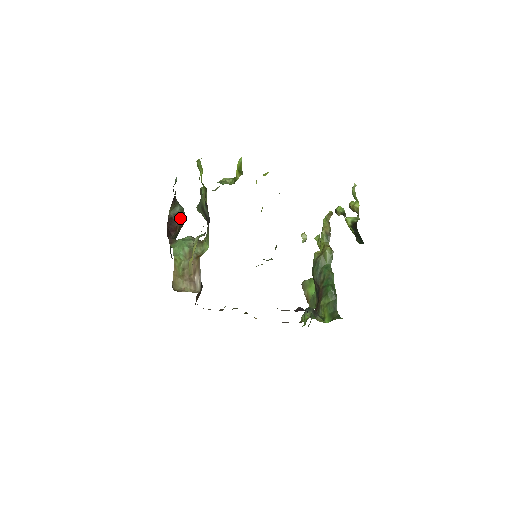
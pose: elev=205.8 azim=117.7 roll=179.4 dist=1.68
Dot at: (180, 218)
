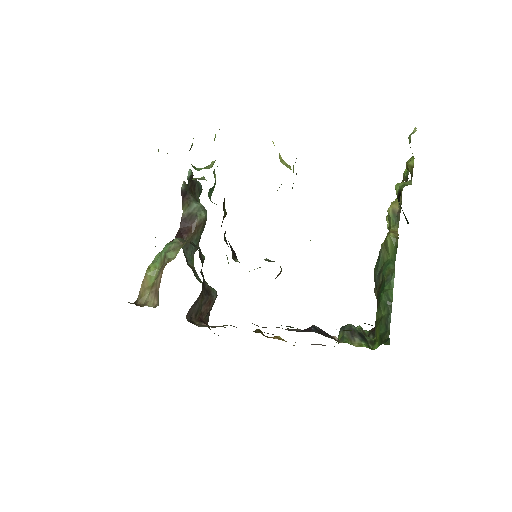
Dot at: (195, 217)
